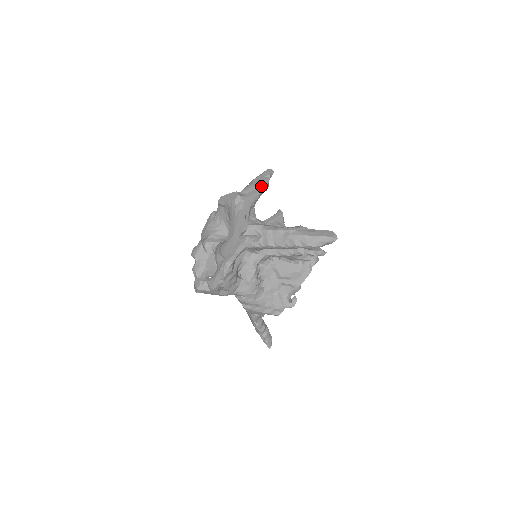
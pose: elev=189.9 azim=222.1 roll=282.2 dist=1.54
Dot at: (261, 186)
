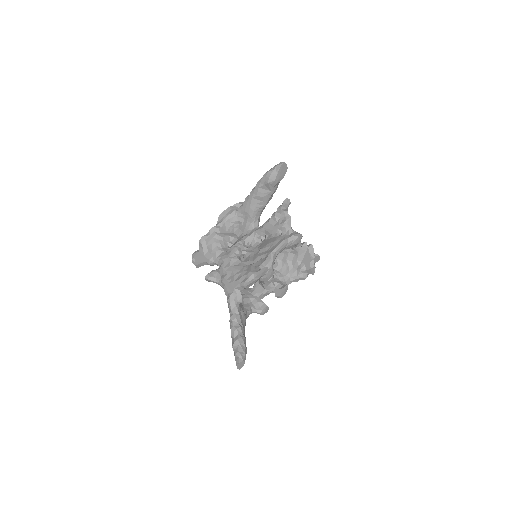
Dot at: occluded
